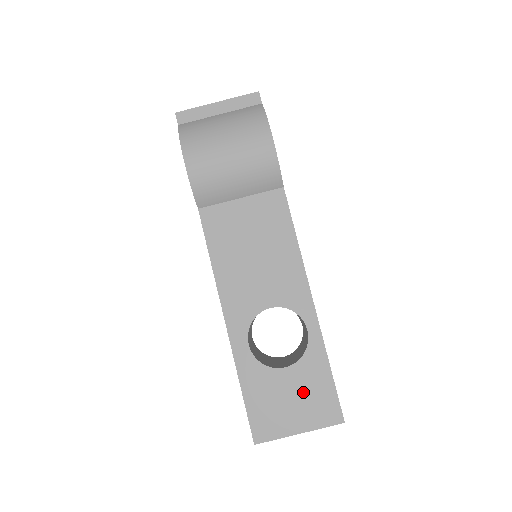
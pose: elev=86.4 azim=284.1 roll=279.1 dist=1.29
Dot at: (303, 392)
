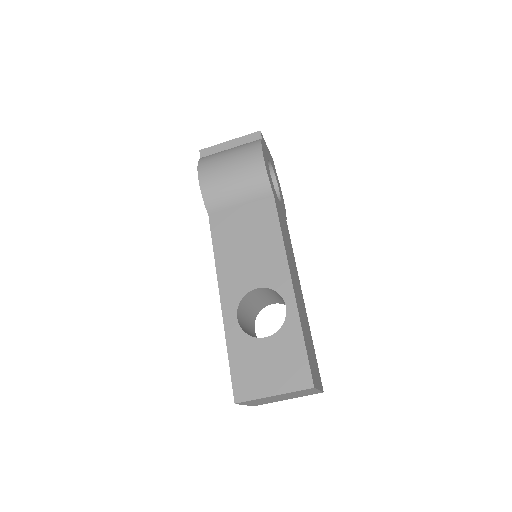
Dot at: (279, 359)
